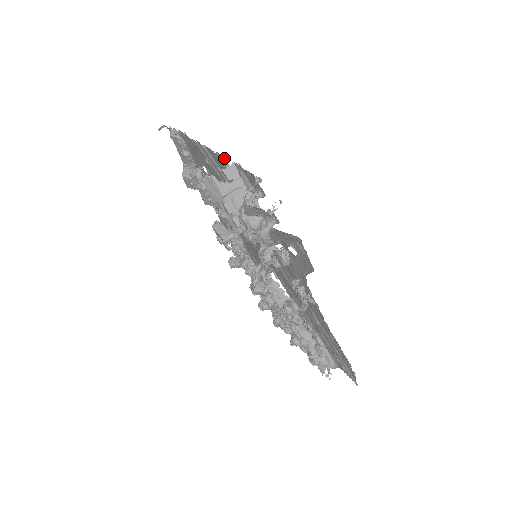
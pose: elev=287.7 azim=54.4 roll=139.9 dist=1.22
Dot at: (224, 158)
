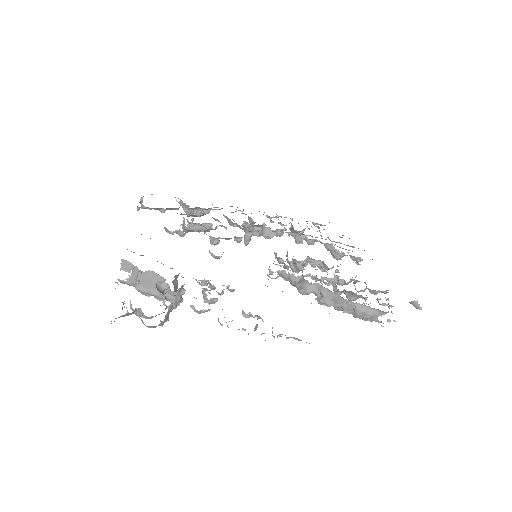
Dot at: occluded
